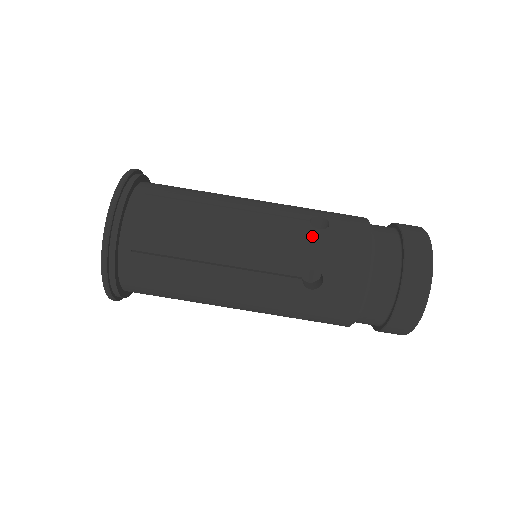
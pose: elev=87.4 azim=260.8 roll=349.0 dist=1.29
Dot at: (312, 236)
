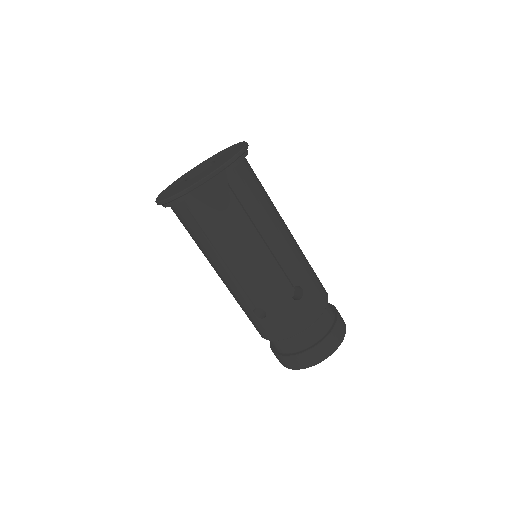
Dot at: (284, 298)
